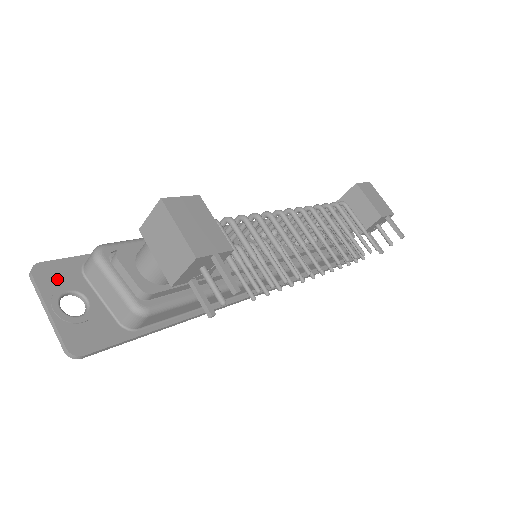
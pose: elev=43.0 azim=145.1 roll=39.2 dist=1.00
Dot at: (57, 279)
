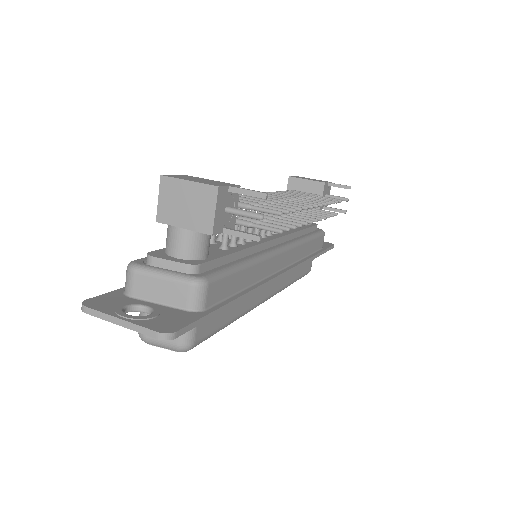
Dot at: (109, 304)
